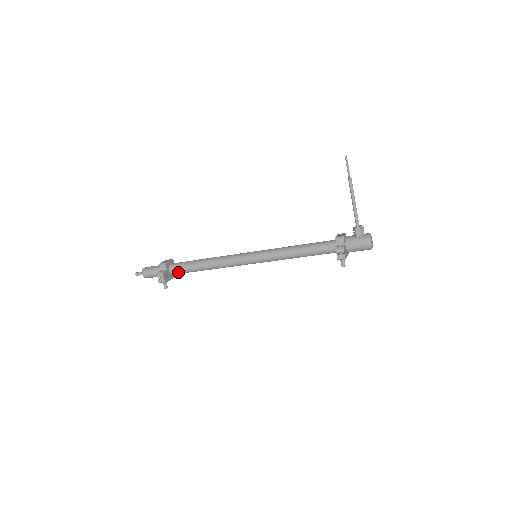
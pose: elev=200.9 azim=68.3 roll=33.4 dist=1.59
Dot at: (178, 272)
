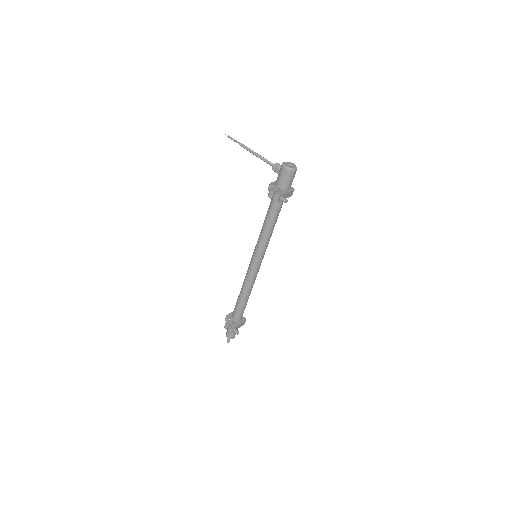
Dot at: (237, 315)
